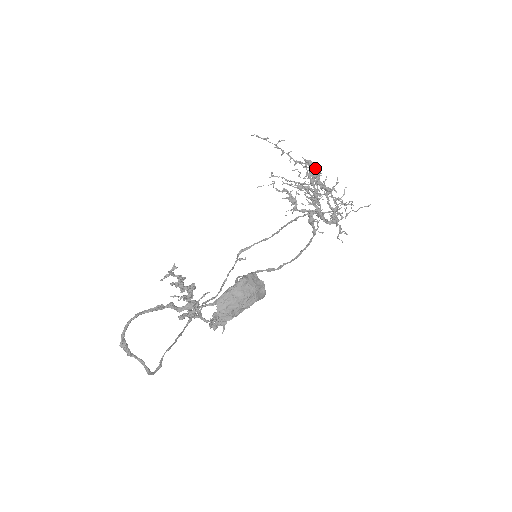
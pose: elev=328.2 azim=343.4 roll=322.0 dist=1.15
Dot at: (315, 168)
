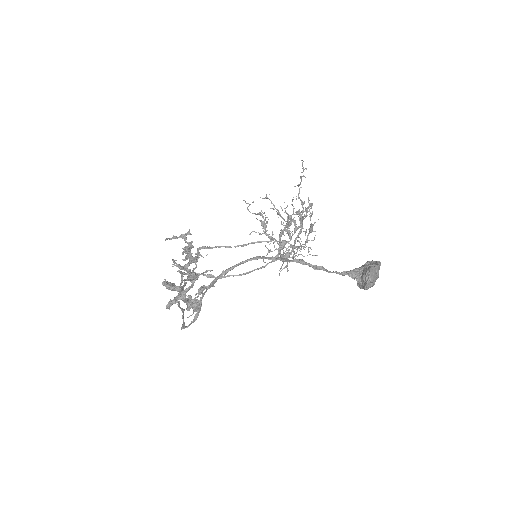
Dot at: occluded
